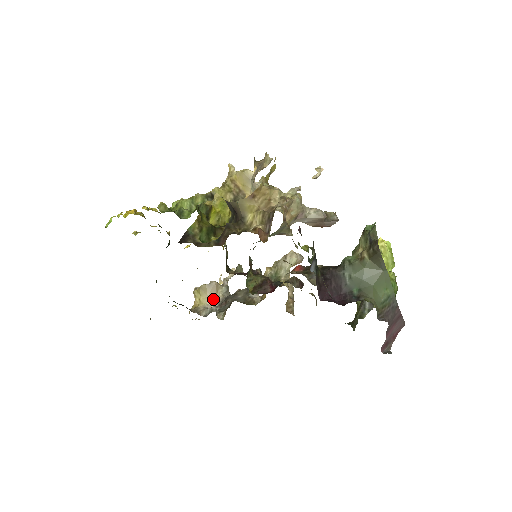
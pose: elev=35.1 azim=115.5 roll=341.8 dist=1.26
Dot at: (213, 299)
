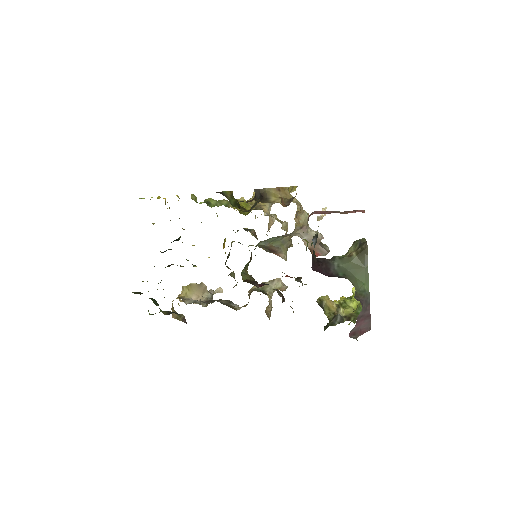
Dot at: (198, 297)
